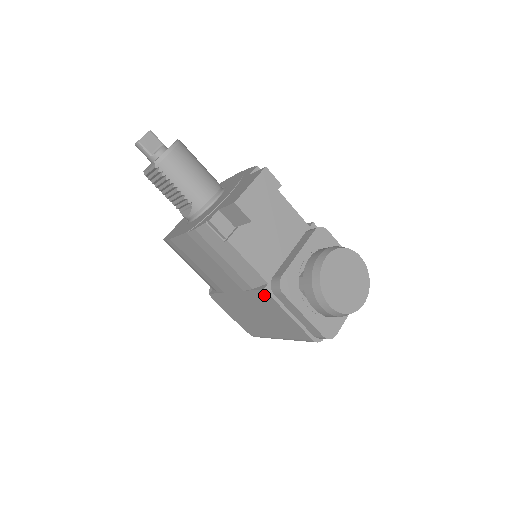
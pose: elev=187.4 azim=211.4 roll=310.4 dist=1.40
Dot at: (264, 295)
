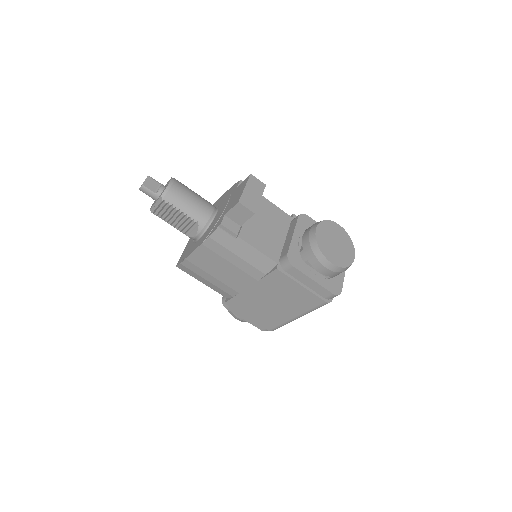
Dot at: (277, 275)
